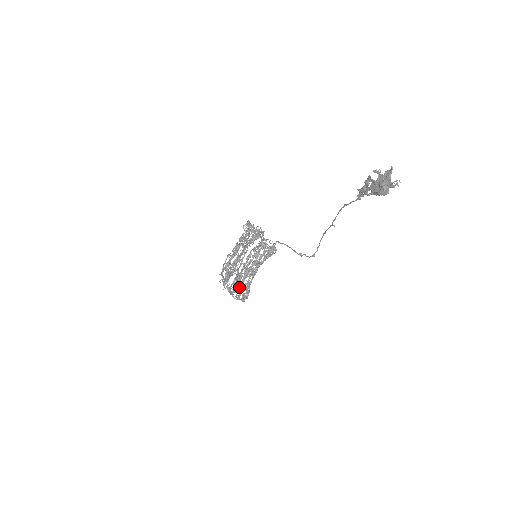
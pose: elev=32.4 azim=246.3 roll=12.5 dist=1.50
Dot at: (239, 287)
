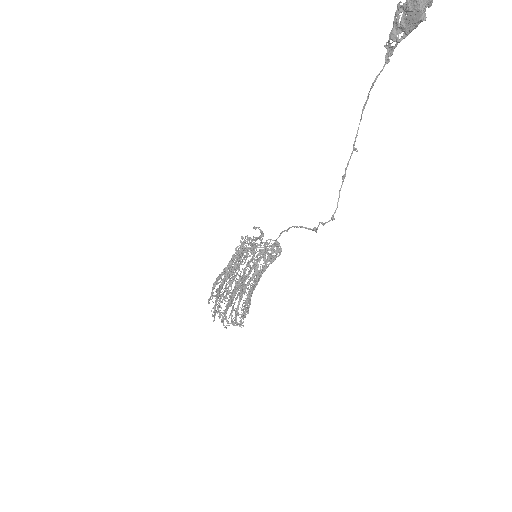
Dot at: occluded
